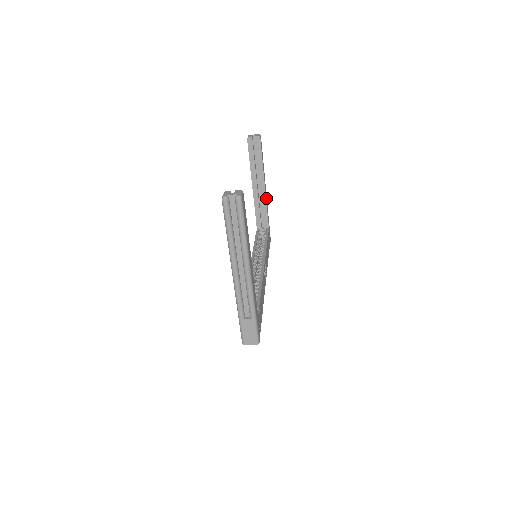
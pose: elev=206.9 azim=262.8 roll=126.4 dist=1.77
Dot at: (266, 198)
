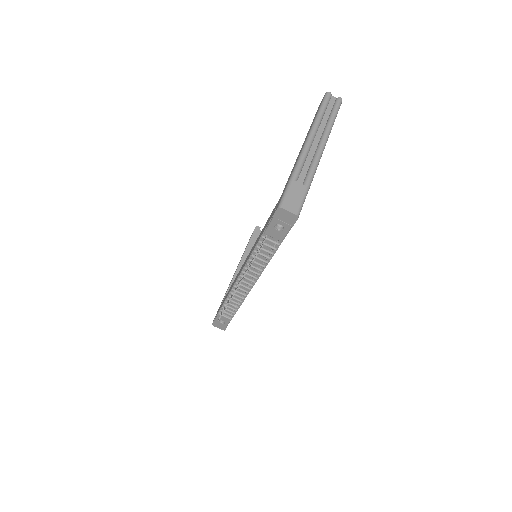
Dot at: occluded
